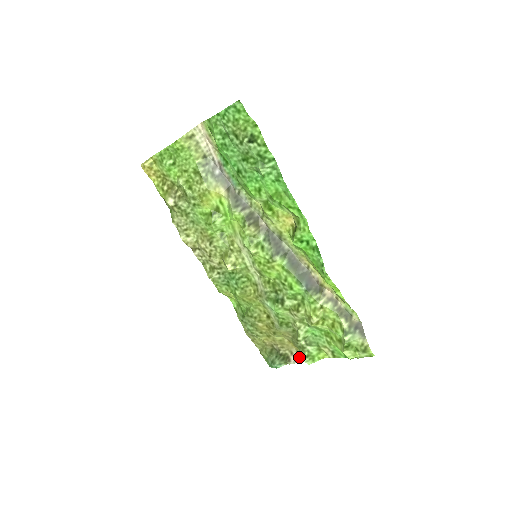
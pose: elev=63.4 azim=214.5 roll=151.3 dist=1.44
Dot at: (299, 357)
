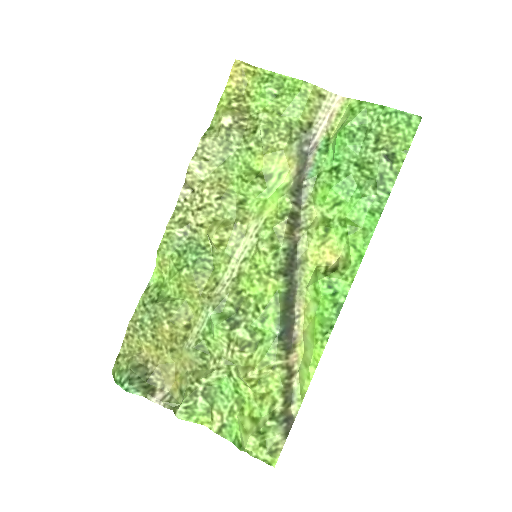
Dot at: (169, 400)
